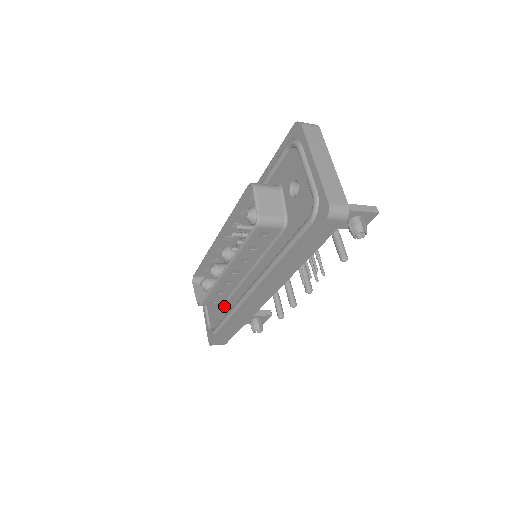
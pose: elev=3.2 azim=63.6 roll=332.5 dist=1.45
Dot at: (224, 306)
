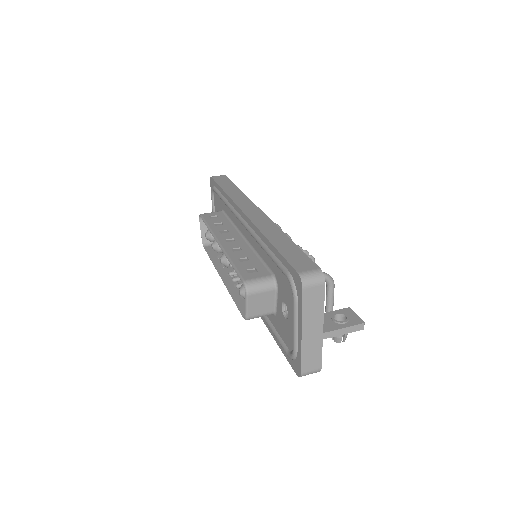
Dot at: occluded
